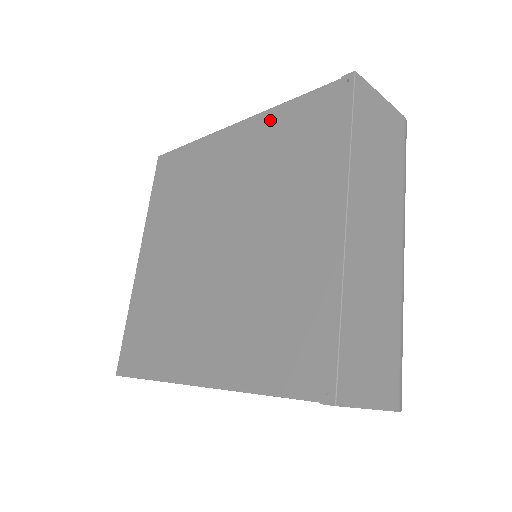
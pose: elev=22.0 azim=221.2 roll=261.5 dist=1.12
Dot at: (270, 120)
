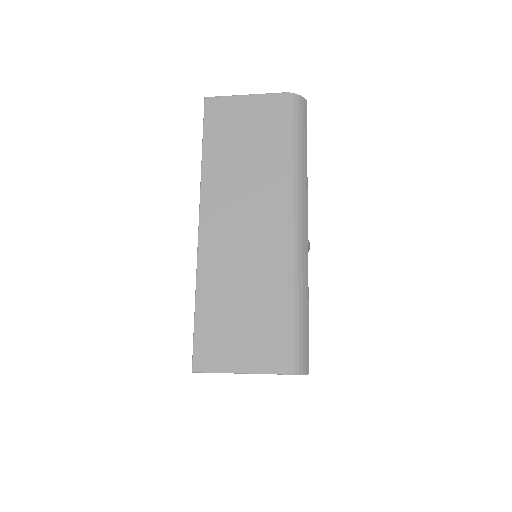
Dot at: occluded
